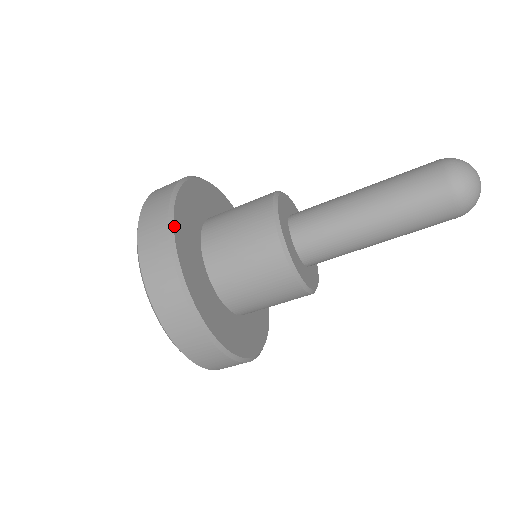
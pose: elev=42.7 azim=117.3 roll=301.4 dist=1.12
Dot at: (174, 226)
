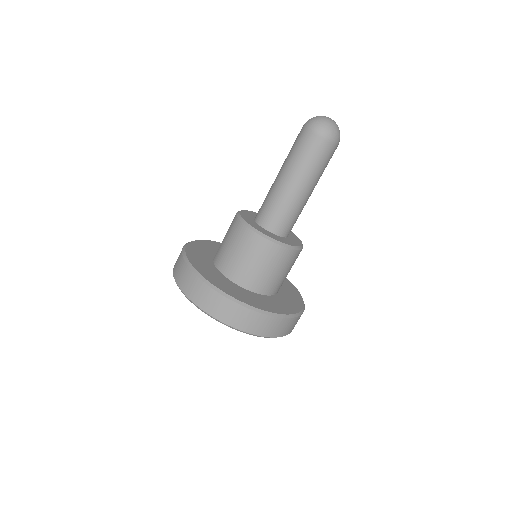
Dot at: (195, 241)
